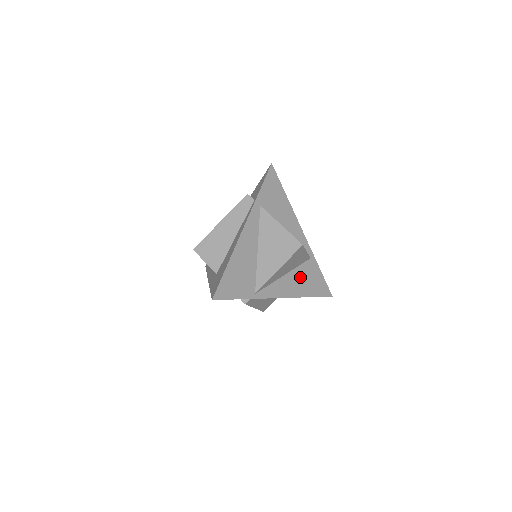
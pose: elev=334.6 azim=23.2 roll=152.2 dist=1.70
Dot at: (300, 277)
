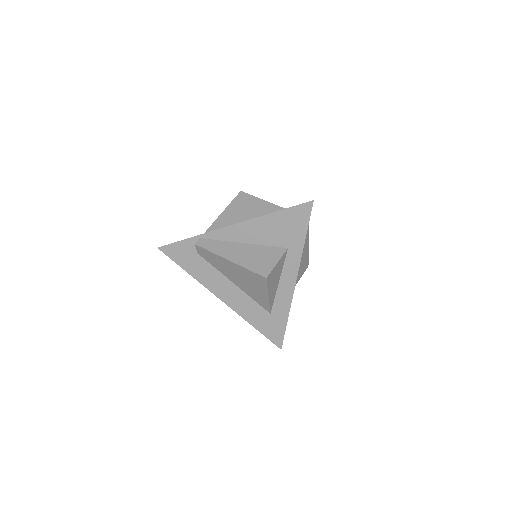
Dot at: occluded
